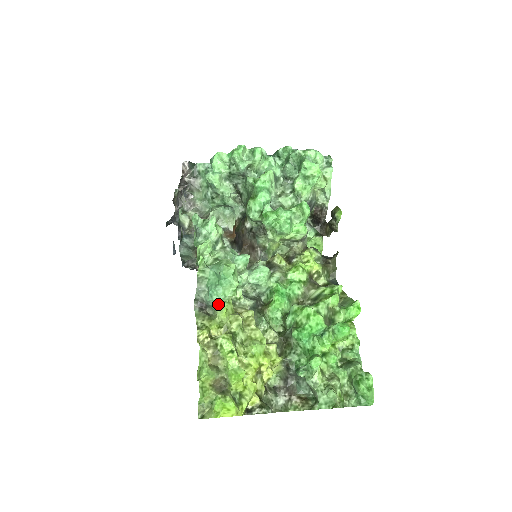
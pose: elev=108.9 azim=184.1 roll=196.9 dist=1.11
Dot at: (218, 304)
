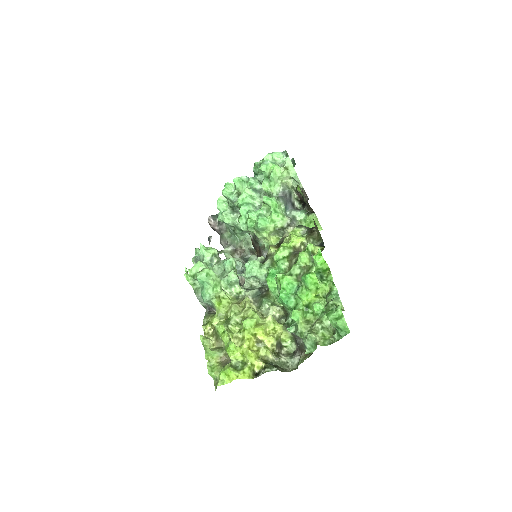
Dot at: (211, 302)
